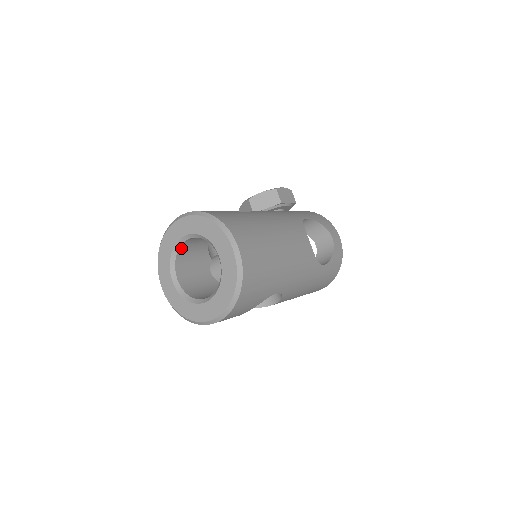
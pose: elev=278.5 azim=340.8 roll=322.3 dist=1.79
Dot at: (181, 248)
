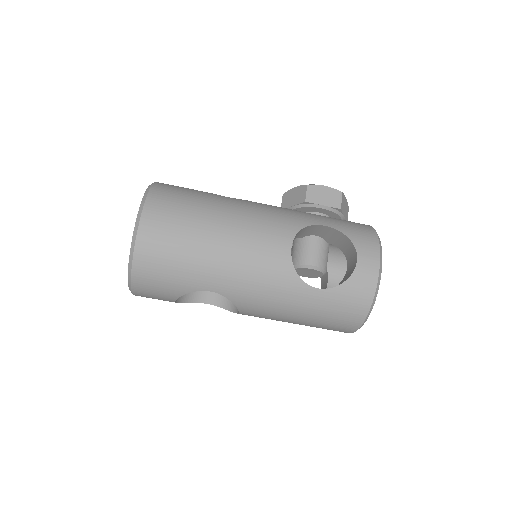
Dot at: occluded
